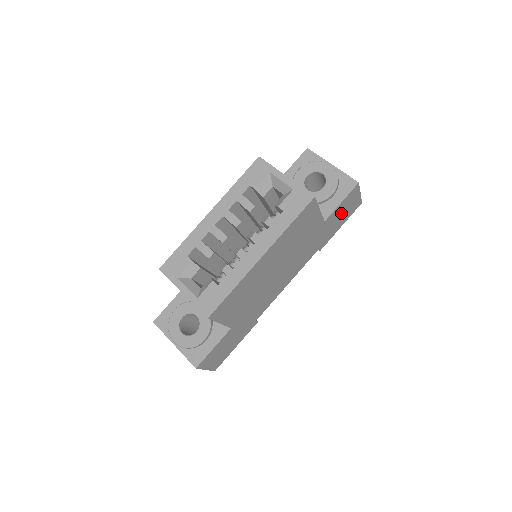
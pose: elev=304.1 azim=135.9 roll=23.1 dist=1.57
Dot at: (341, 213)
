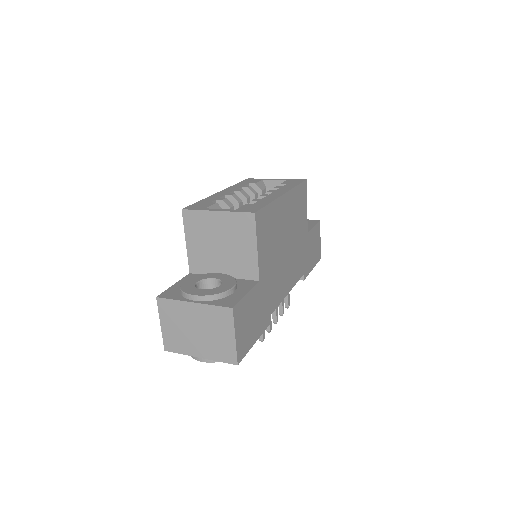
Dot at: (313, 245)
